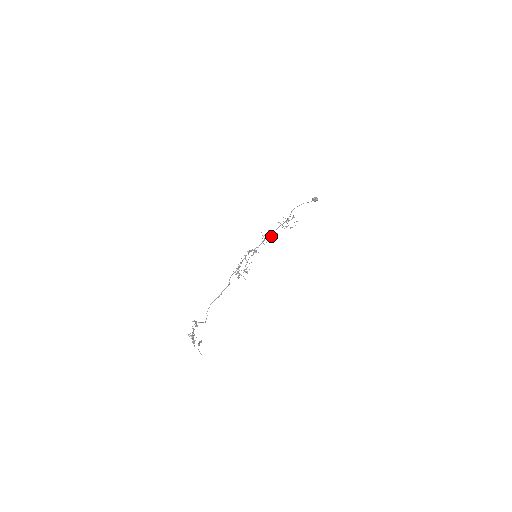
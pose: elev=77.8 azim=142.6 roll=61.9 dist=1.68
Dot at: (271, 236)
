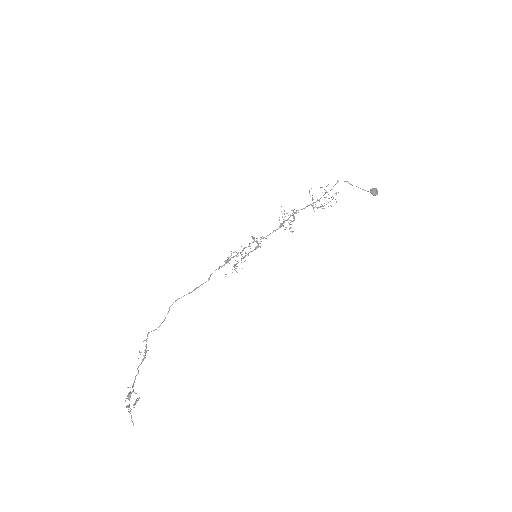
Dot at: (291, 220)
